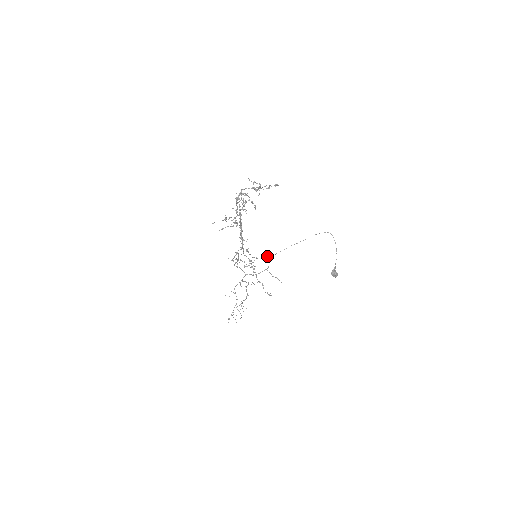
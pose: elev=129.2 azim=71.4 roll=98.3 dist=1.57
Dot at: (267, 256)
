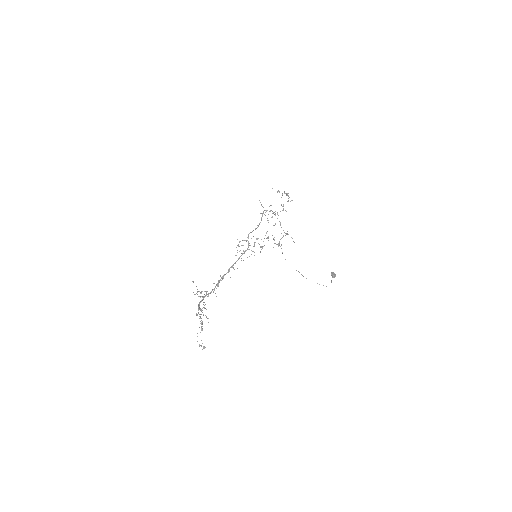
Dot at: (278, 243)
